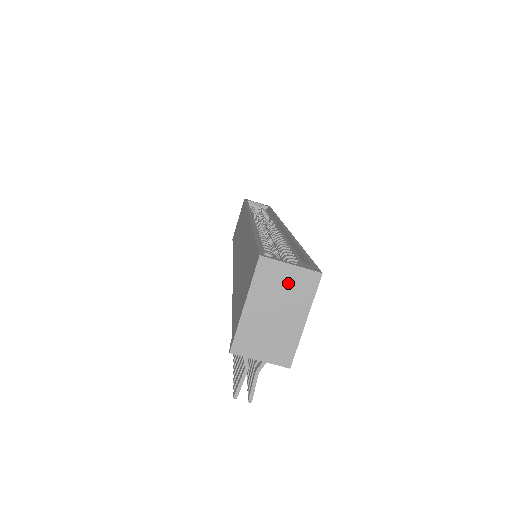
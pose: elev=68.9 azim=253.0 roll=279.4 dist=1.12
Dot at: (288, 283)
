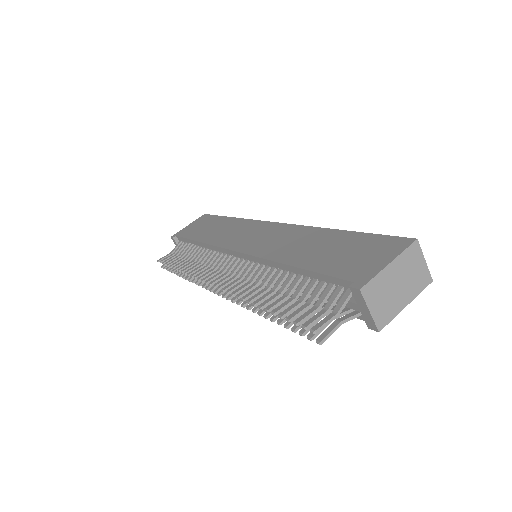
Dot at: (417, 271)
